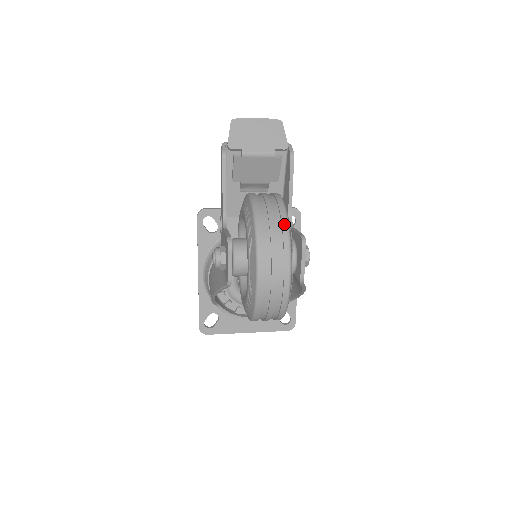
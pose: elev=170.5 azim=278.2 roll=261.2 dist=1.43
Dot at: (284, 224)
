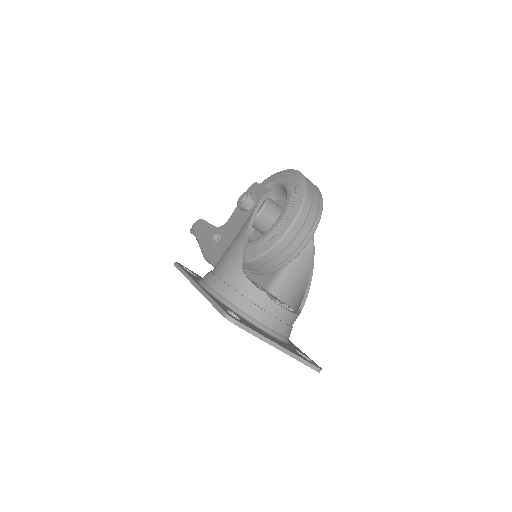
Dot at: occluded
